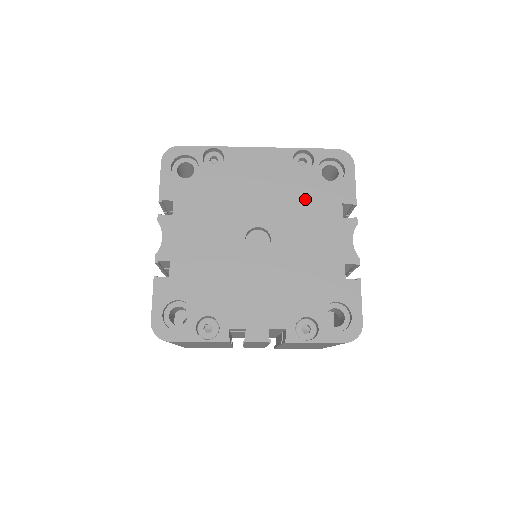
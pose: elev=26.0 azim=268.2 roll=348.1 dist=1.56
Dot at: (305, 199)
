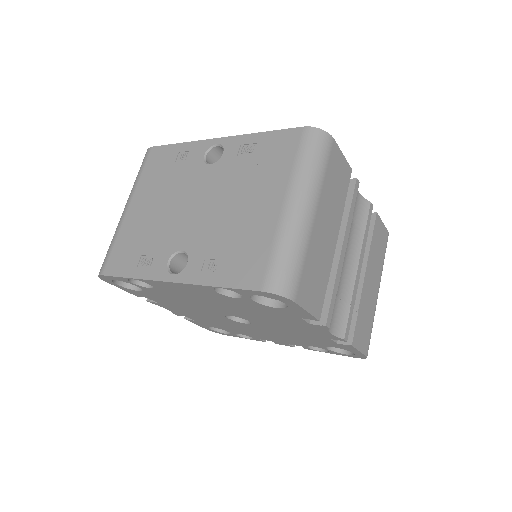
Dot at: (258, 311)
